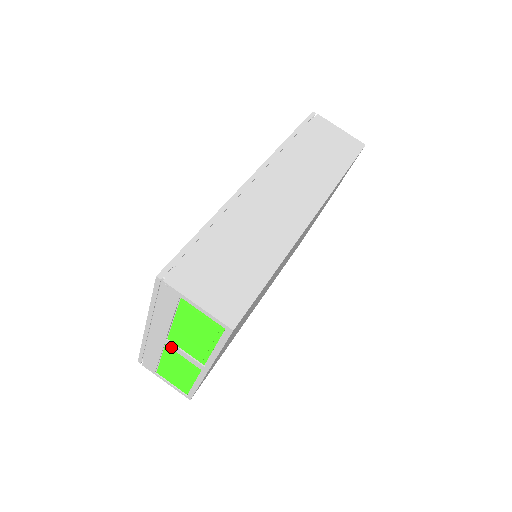
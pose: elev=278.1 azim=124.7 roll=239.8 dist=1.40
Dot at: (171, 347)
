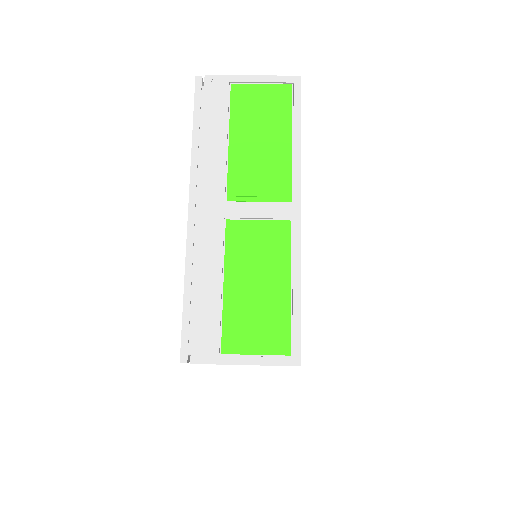
Dot at: (236, 214)
